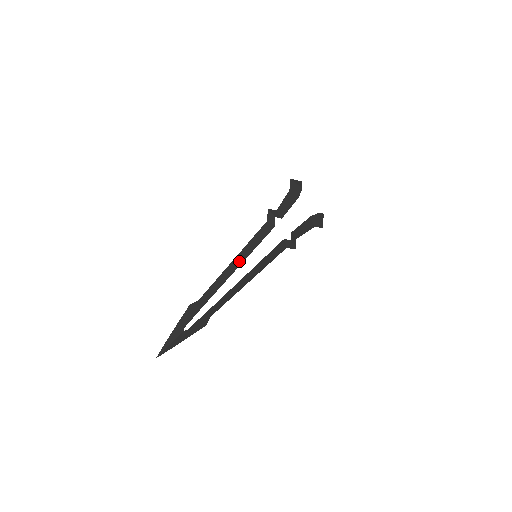
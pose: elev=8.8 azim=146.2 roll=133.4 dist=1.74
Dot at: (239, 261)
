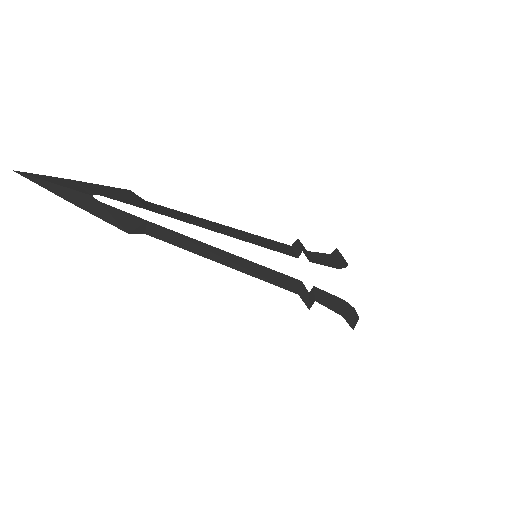
Dot at: (232, 233)
